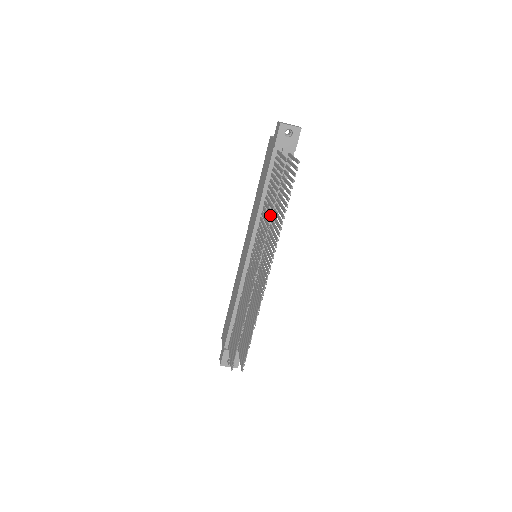
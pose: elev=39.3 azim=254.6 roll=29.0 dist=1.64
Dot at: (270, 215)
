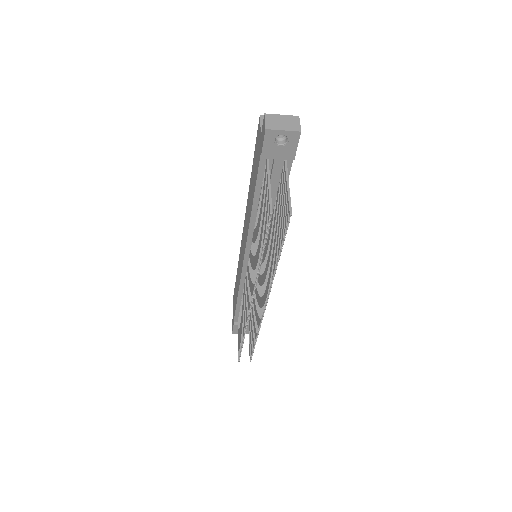
Dot at: (258, 261)
